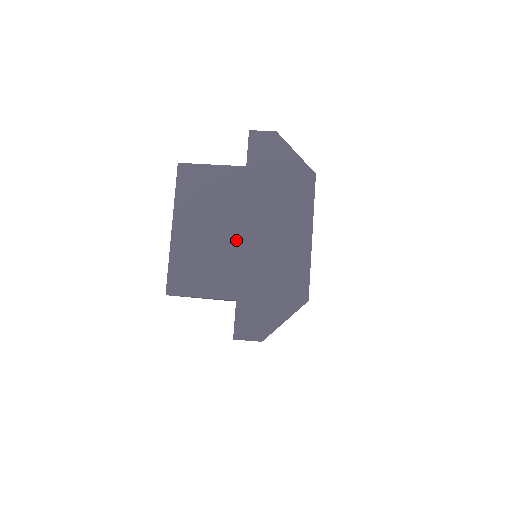
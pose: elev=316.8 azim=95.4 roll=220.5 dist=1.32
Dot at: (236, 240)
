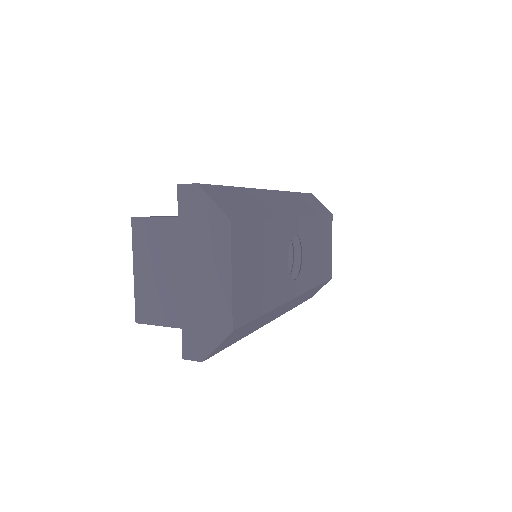
Dot at: (177, 280)
